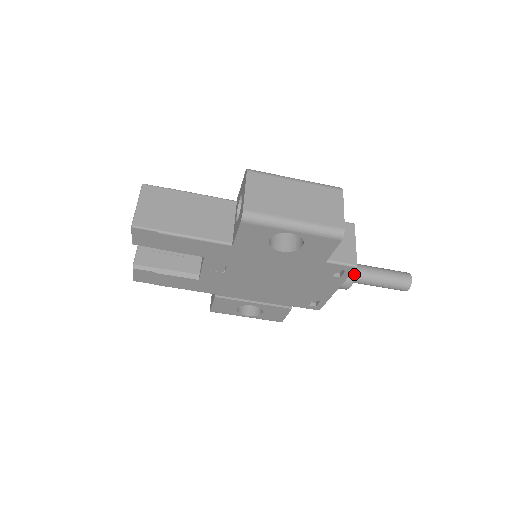
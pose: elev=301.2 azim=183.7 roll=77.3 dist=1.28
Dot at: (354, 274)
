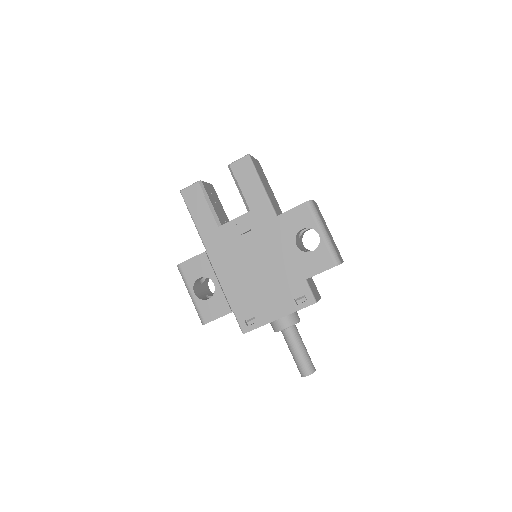
Dot at: (296, 322)
